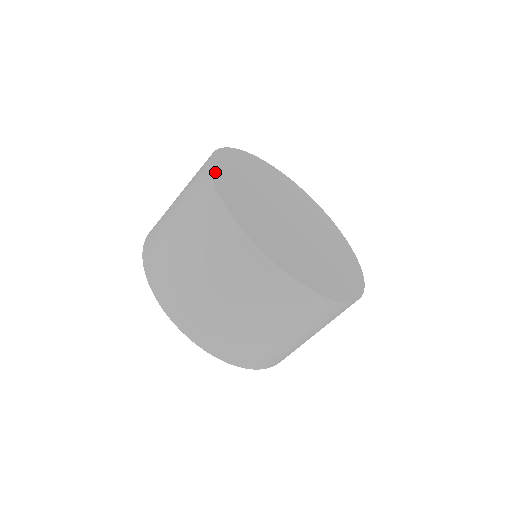
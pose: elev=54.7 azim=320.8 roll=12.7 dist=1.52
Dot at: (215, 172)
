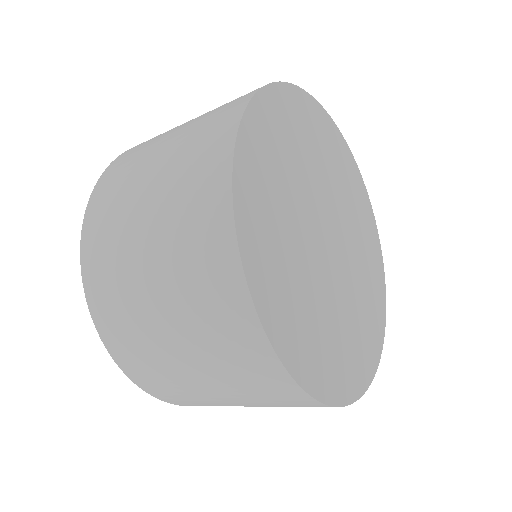
Dot at: (290, 361)
